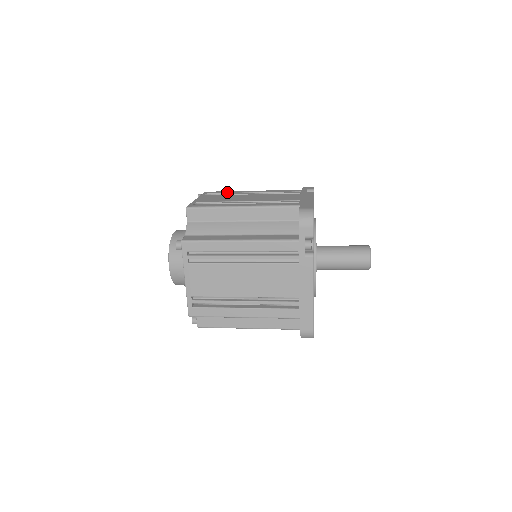
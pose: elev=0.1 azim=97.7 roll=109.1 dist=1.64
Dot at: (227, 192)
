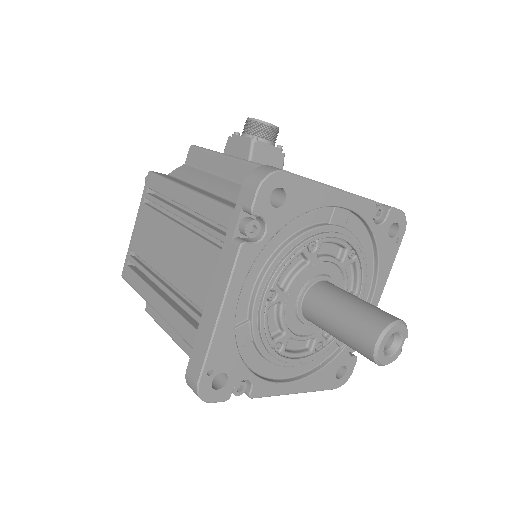
Dot at: (161, 191)
